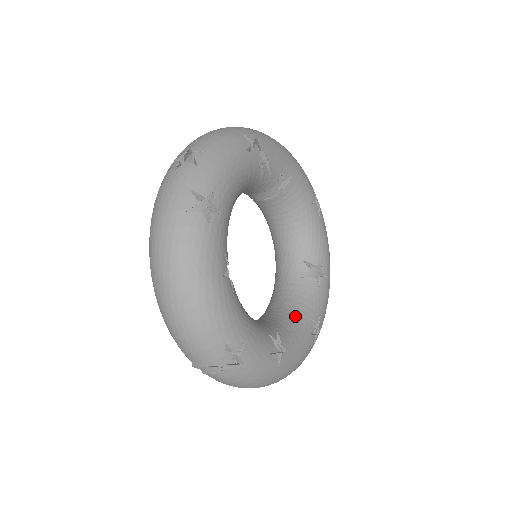
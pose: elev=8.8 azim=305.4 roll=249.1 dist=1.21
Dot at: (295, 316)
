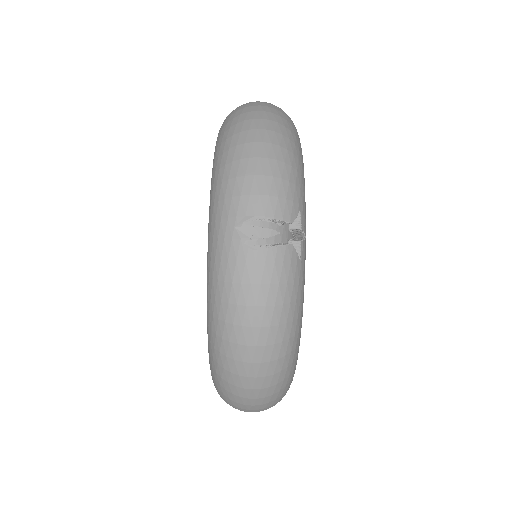
Dot at: occluded
